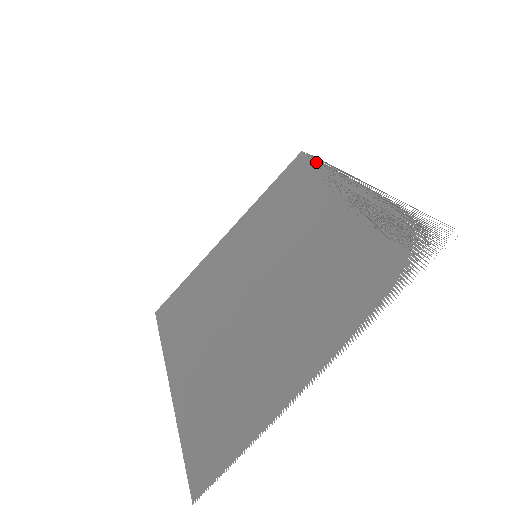
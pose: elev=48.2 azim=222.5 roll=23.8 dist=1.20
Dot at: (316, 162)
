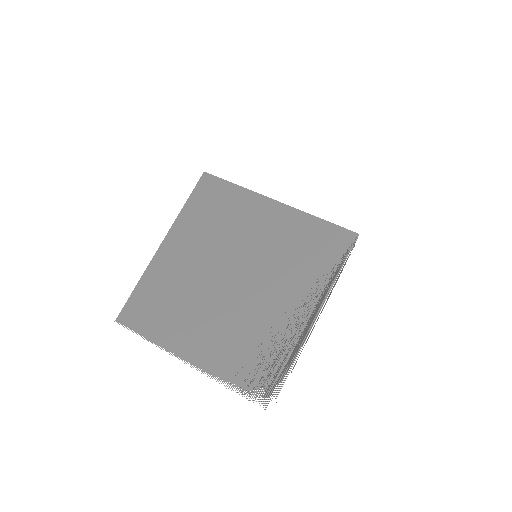
Dot at: (342, 262)
